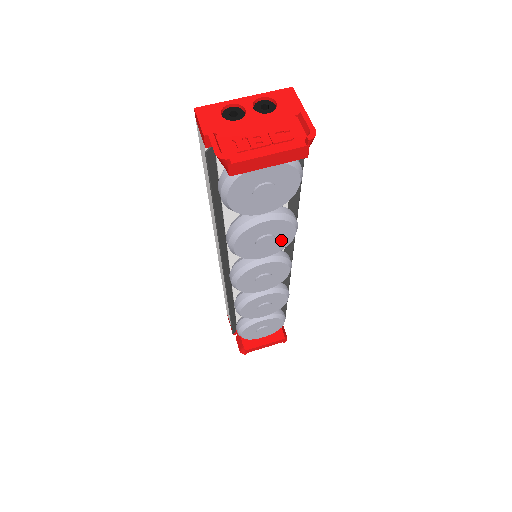
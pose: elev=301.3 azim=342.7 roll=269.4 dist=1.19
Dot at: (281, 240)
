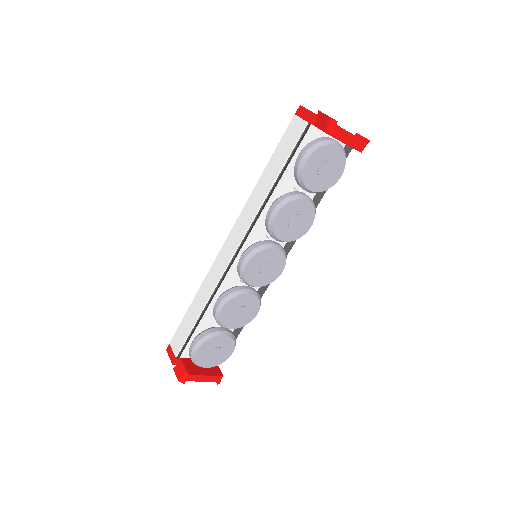
Dot at: (300, 228)
